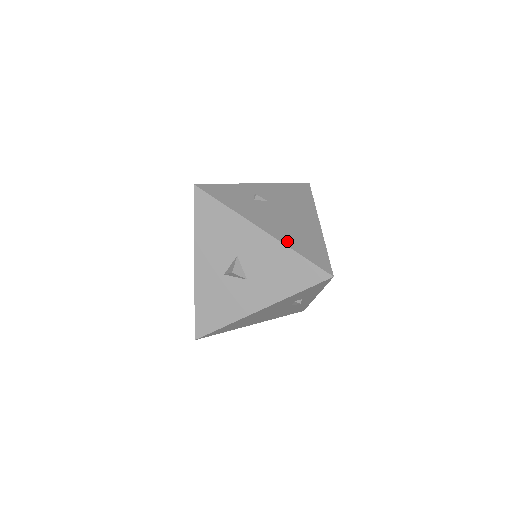
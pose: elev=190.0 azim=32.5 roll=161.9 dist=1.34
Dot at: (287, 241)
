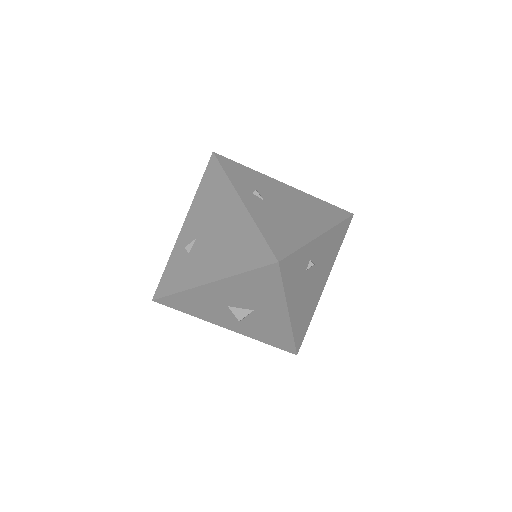
Dot at: (228, 270)
